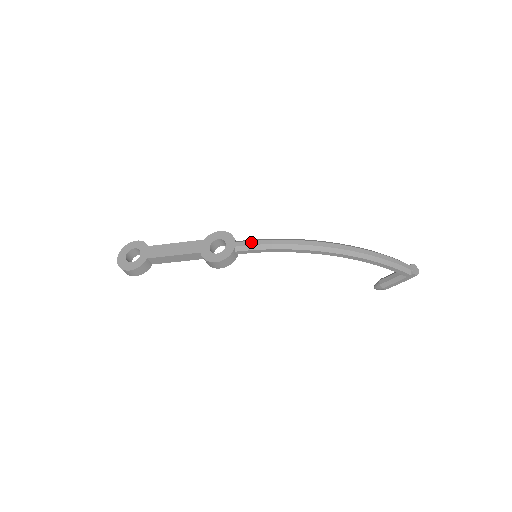
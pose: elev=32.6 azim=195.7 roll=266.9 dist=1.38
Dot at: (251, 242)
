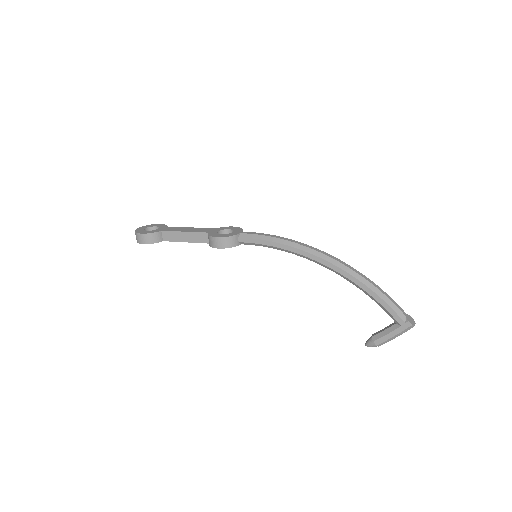
Dot at: (256, 233)
